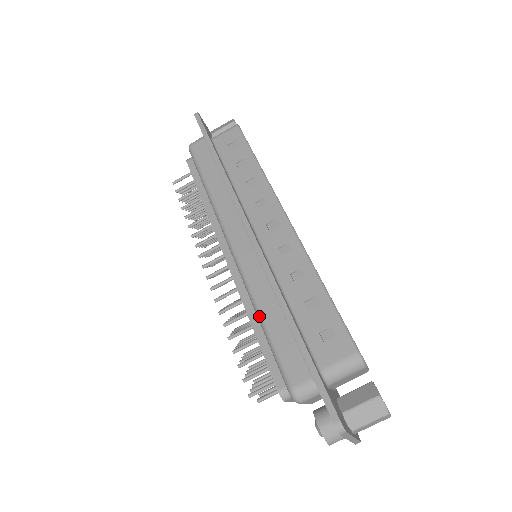
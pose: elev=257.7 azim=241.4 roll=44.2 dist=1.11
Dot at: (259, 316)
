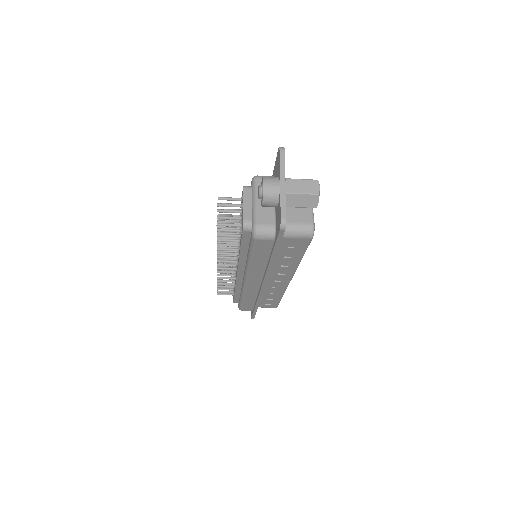
Dot at: (242, 299)
